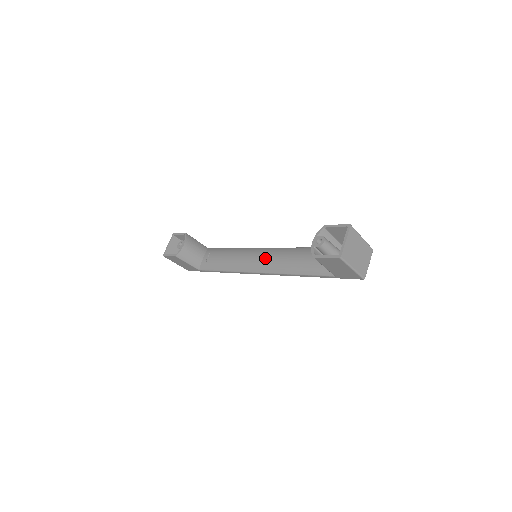
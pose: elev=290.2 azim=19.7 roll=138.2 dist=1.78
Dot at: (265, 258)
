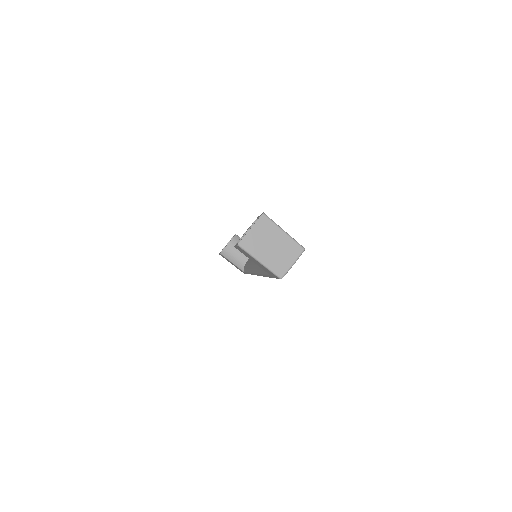
Dot at: occluded
